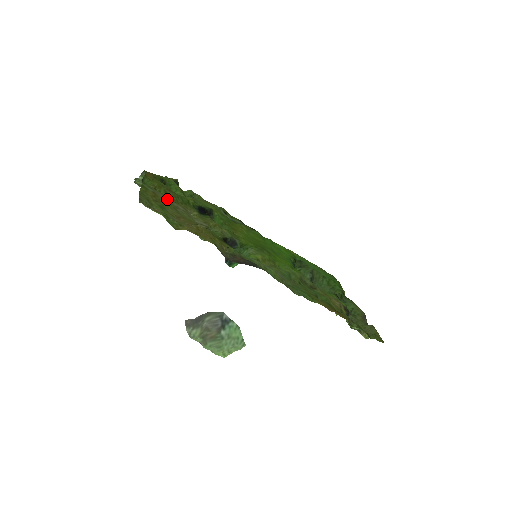
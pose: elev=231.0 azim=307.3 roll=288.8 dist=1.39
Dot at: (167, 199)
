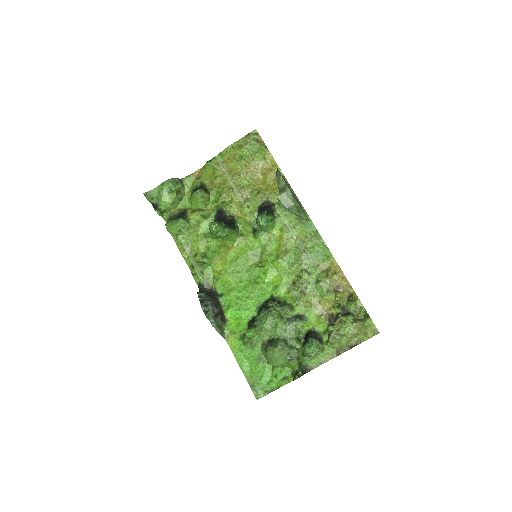
Dot at: (226, 172)
